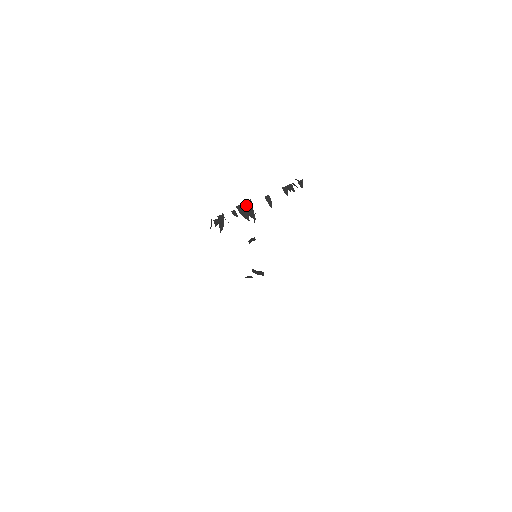
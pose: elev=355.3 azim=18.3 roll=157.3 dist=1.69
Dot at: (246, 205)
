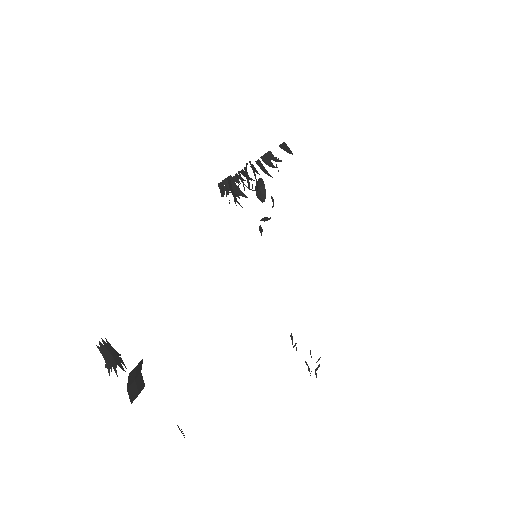
Dot at: (228, 182)
